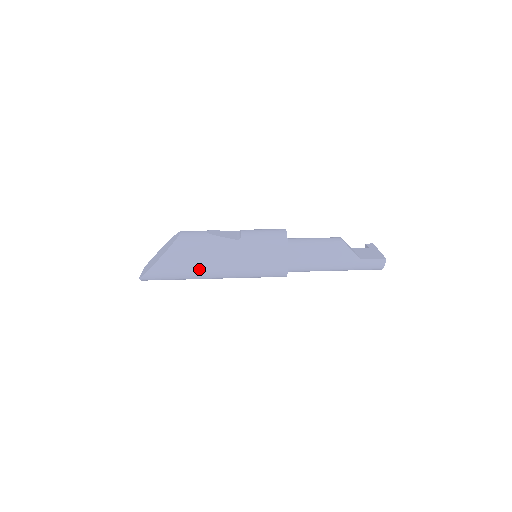
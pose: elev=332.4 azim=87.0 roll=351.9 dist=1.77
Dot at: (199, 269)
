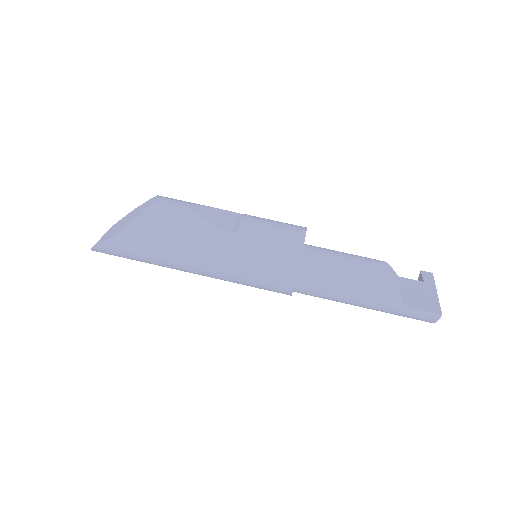
Dot at: (169, 260)
